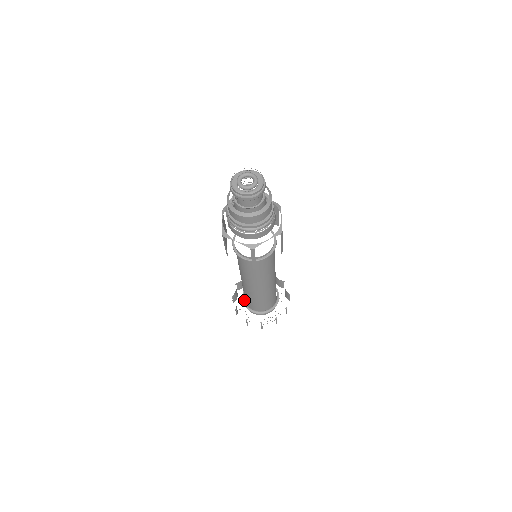
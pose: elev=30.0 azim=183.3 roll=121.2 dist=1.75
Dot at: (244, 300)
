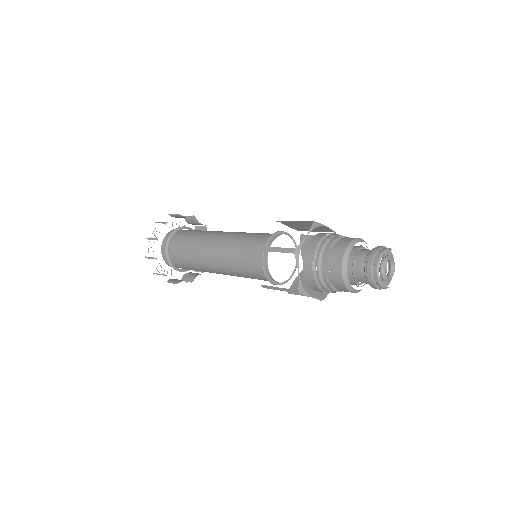
Dot at: (171, 237)
